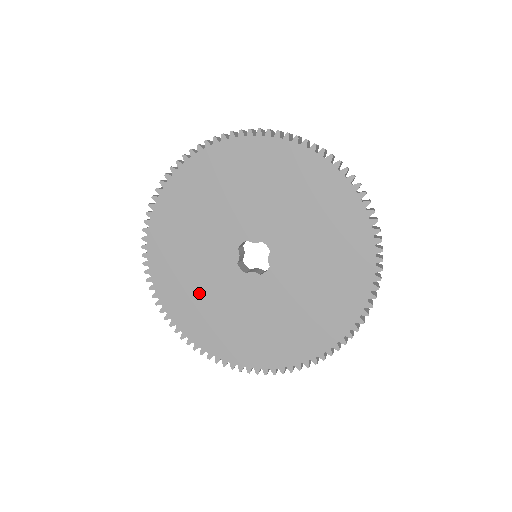
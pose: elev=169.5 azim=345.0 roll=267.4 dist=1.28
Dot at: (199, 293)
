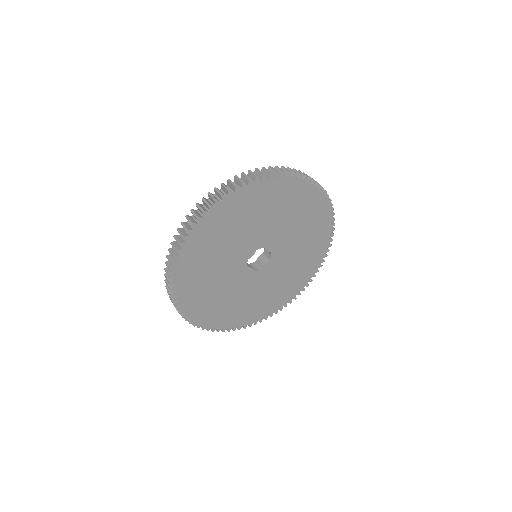
Dot at: (210, 268)
